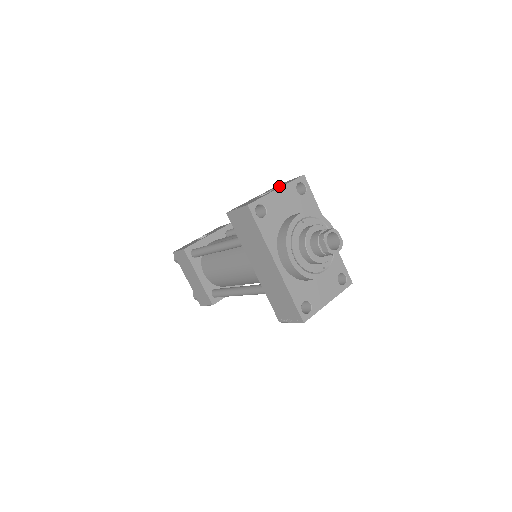
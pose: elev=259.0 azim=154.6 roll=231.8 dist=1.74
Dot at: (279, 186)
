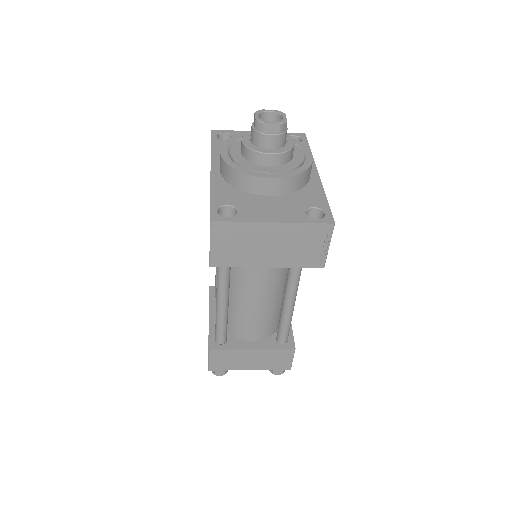
Dot at: occluded
